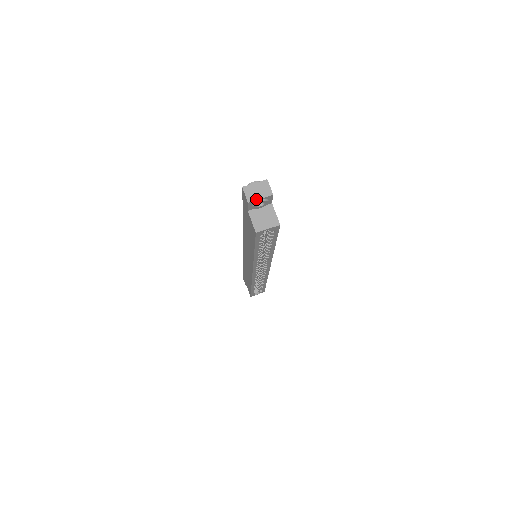
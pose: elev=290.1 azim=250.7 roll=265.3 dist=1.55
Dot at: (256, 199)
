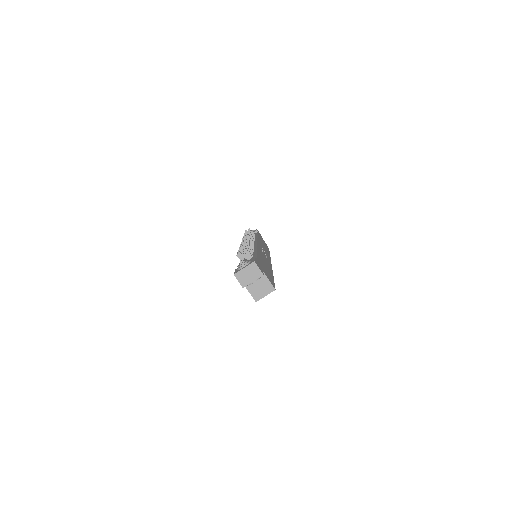
Dot at: (249, 283)
